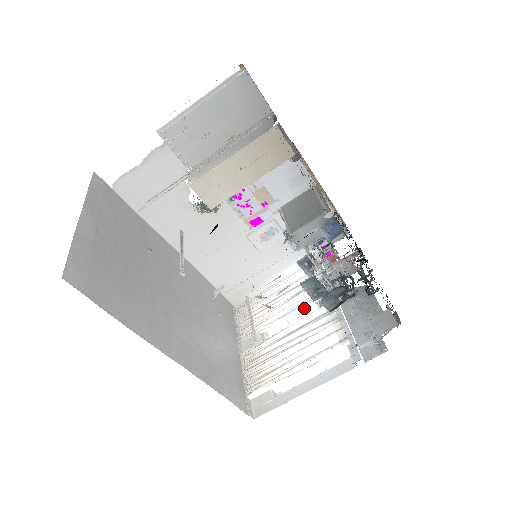
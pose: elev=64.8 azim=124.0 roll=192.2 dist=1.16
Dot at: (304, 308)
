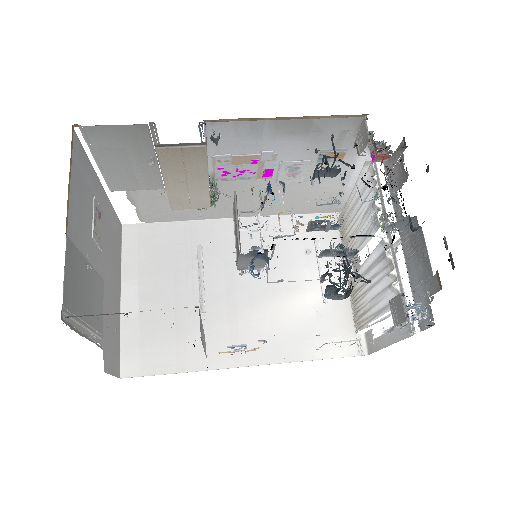
Dot at: (371, 237)
